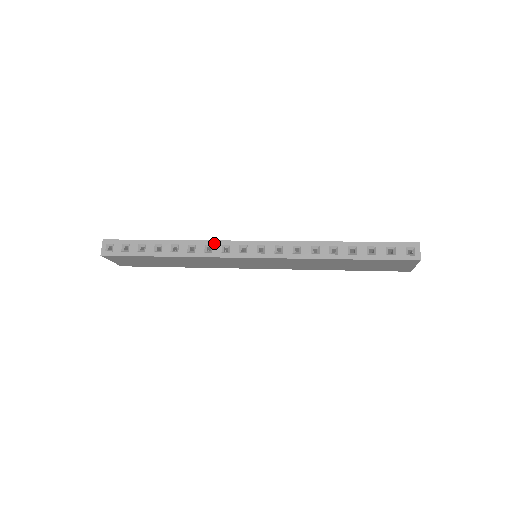
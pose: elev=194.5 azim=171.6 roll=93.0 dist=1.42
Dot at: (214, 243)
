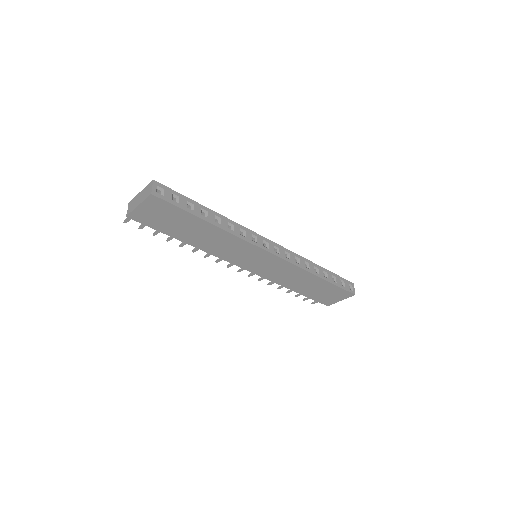
Dot at: (247, 230)
